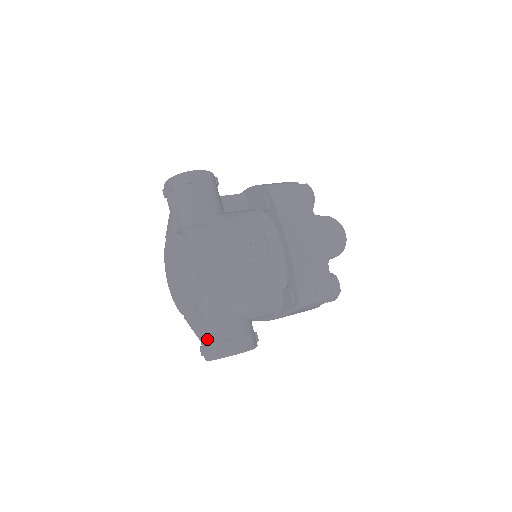
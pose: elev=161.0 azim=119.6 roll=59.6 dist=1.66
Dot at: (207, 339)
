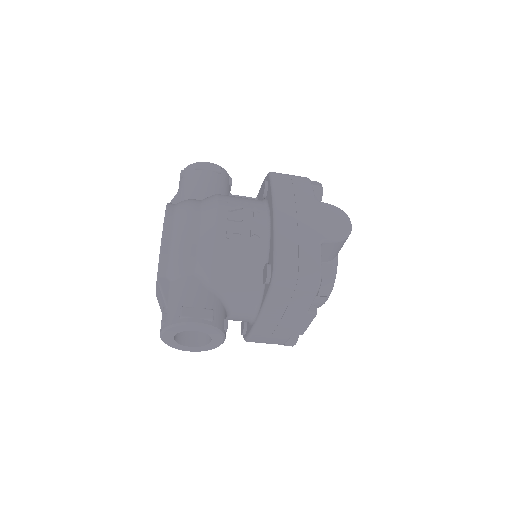
Dot at: (165, 308)
